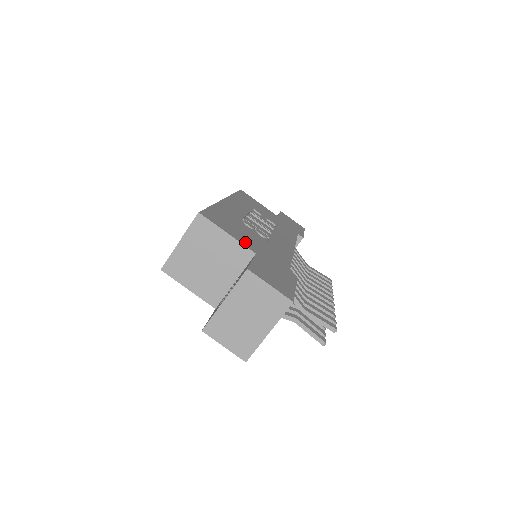
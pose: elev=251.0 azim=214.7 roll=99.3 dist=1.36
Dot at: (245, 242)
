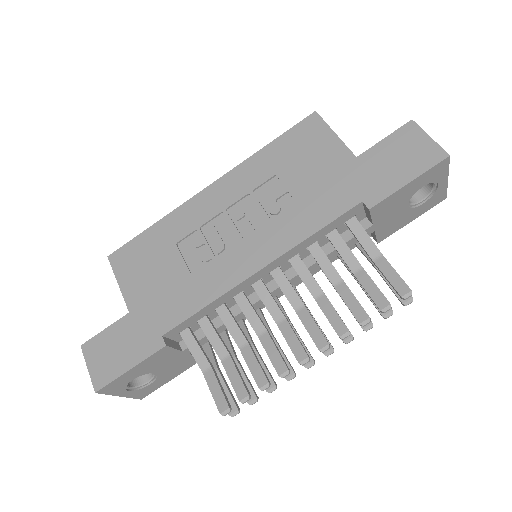
Dot at: (133, 293)
